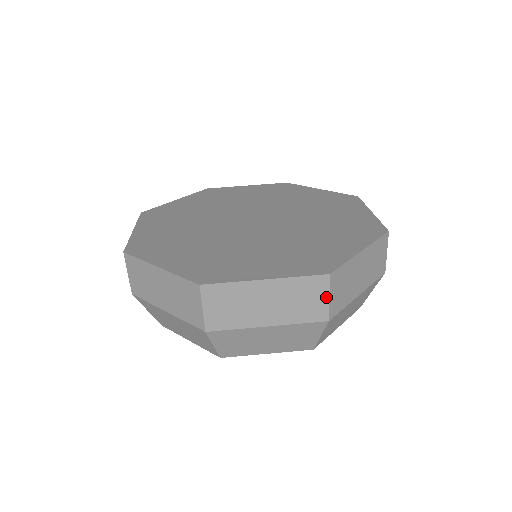
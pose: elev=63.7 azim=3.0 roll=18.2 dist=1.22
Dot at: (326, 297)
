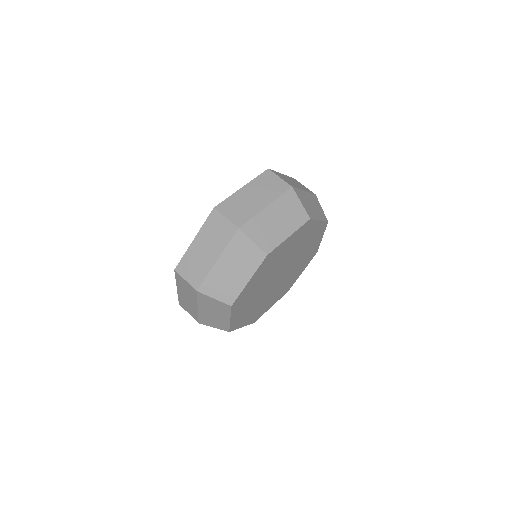
Dot at: (278, 178)
